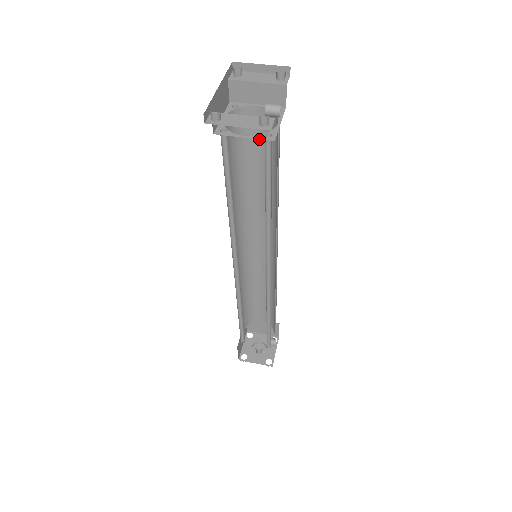
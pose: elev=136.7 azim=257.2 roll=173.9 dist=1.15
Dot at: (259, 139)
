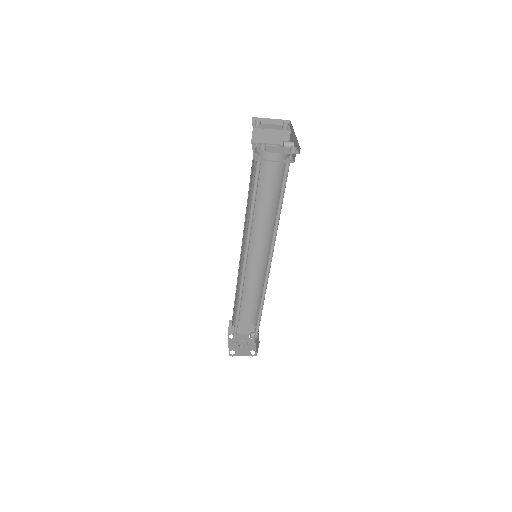
Dot at: (268, 167)
